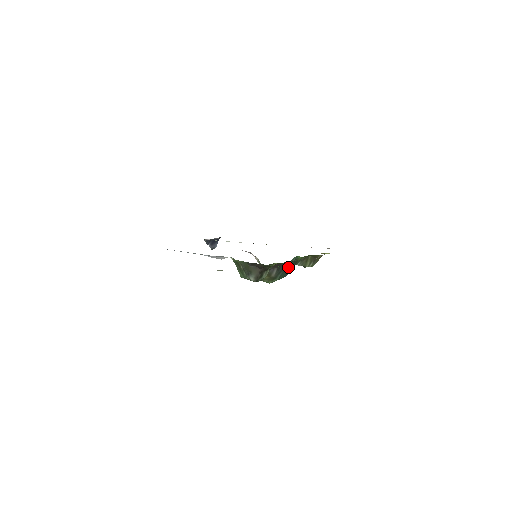
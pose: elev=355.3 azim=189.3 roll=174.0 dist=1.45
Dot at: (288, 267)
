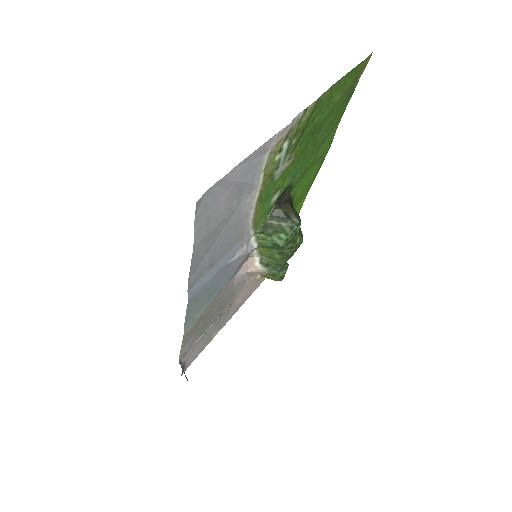
Dot at: occluded
